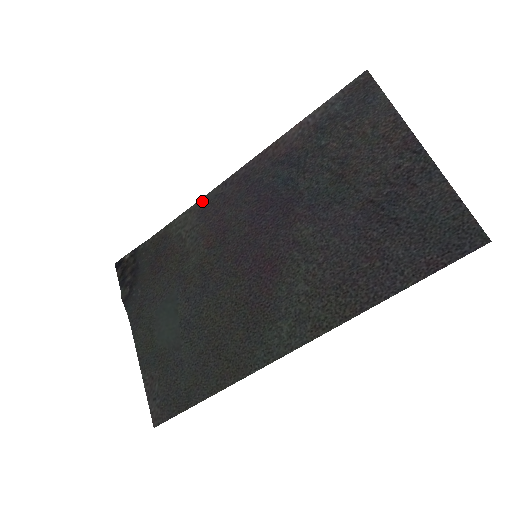
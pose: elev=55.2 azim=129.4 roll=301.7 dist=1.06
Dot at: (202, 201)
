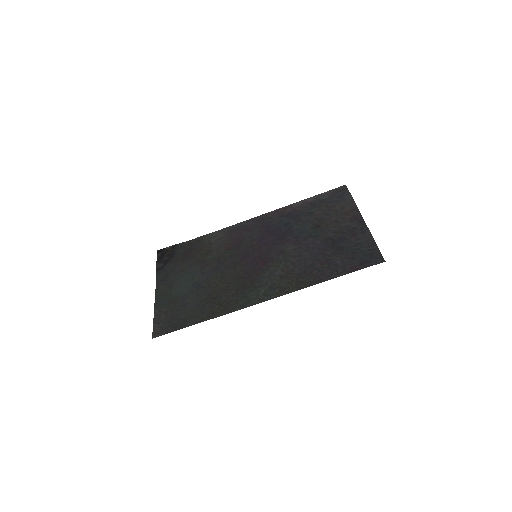
Dot at: (231, 227)
